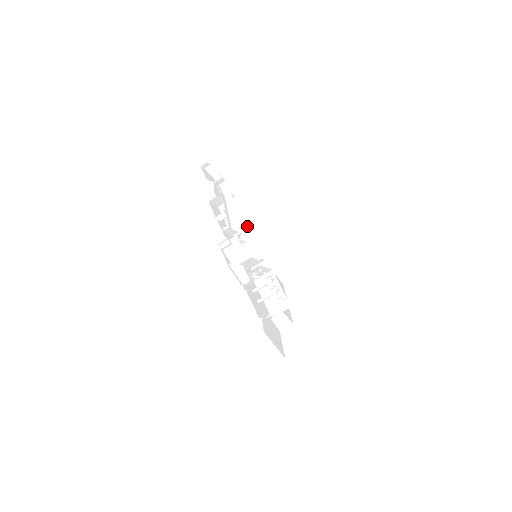
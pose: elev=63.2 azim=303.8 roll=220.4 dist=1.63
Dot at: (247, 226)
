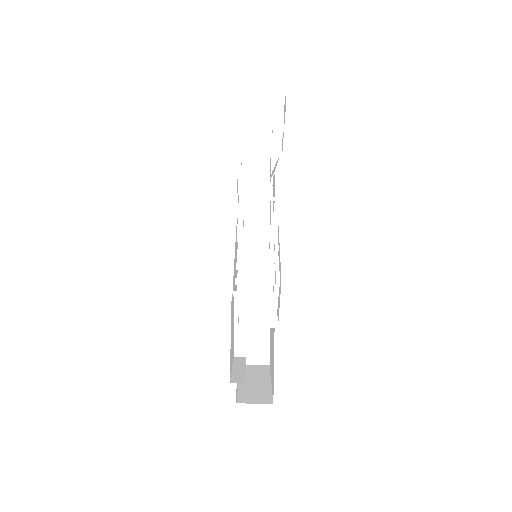
Dot at: occluded
